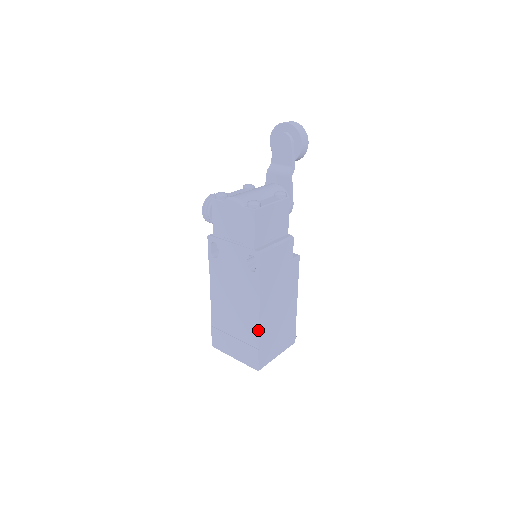
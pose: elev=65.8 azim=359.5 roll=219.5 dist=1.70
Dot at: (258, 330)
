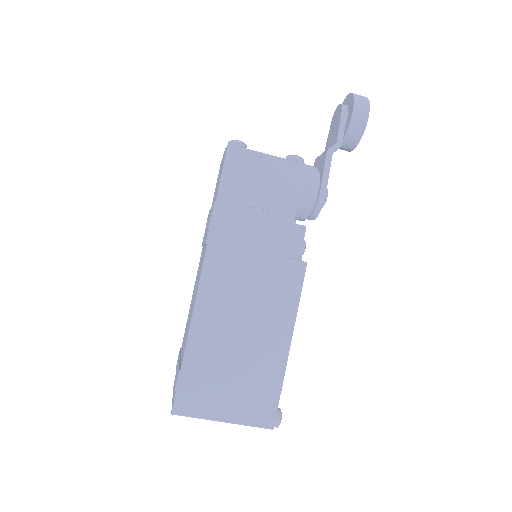
Dot at: (188, 334)
